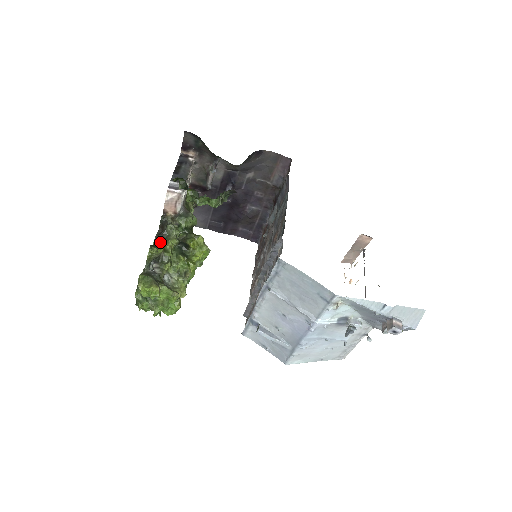
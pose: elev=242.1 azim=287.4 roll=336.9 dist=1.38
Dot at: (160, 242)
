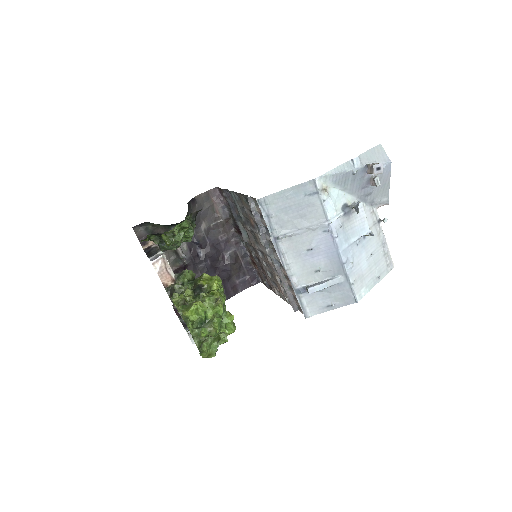
Dot at: occluded
